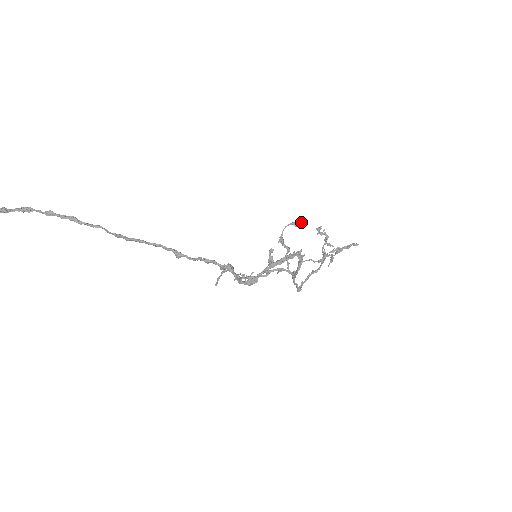
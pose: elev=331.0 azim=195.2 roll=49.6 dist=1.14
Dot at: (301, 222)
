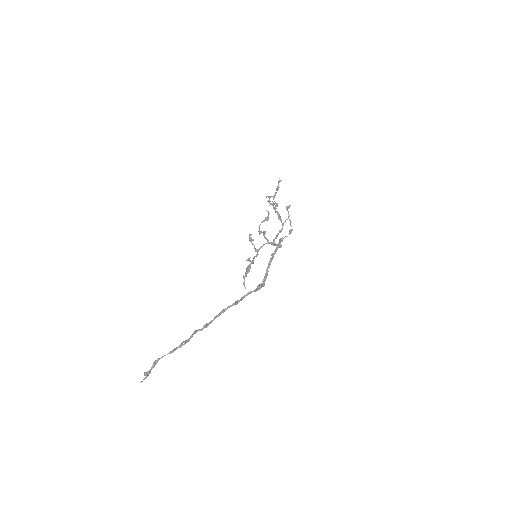
Dot at: occluded
